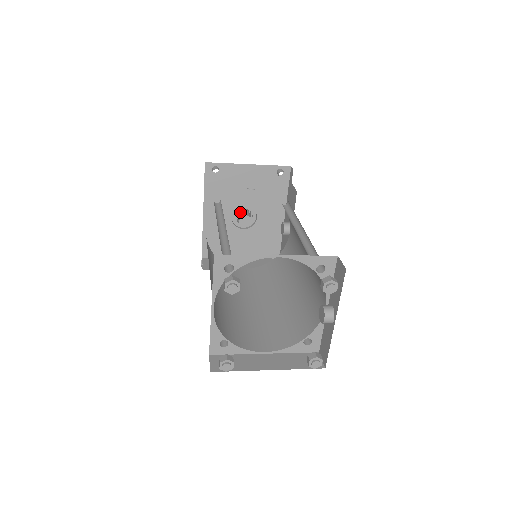
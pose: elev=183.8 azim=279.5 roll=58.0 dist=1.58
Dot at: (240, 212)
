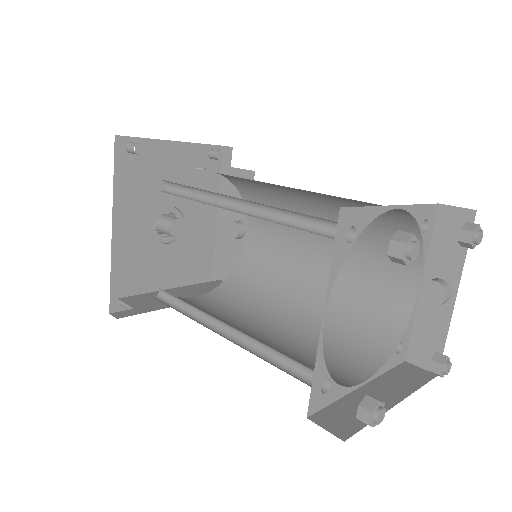
Dot at: (163, 217)
